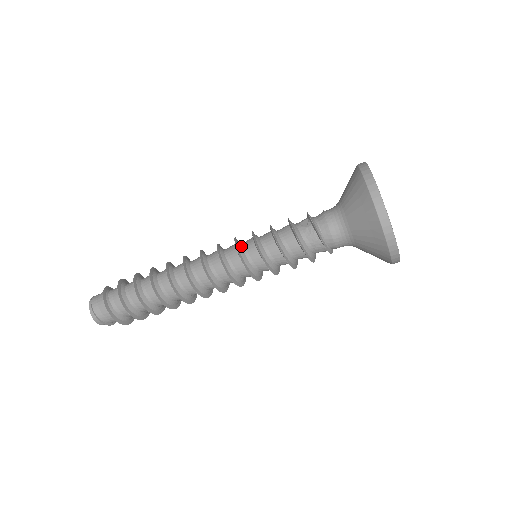
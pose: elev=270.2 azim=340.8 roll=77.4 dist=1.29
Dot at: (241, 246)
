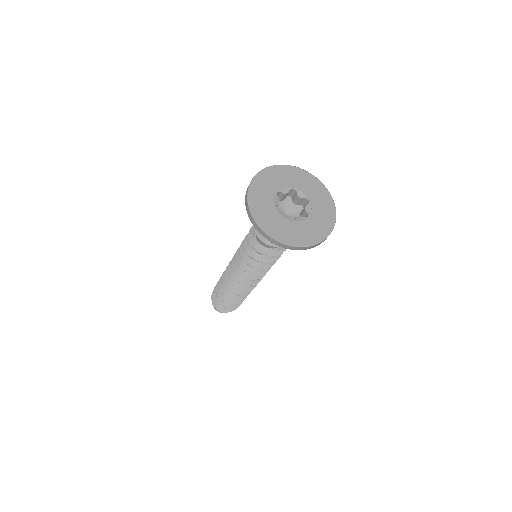
Dot at: occluded
